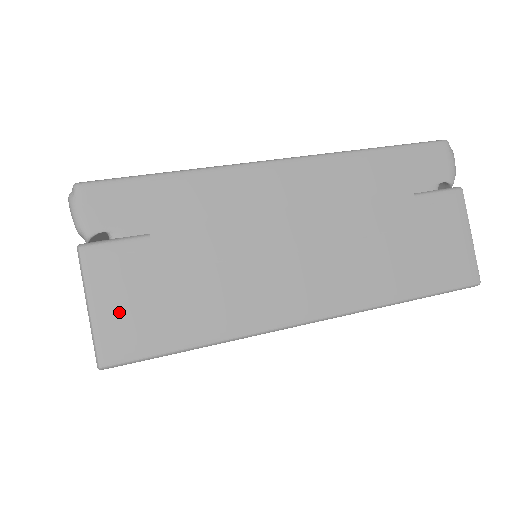
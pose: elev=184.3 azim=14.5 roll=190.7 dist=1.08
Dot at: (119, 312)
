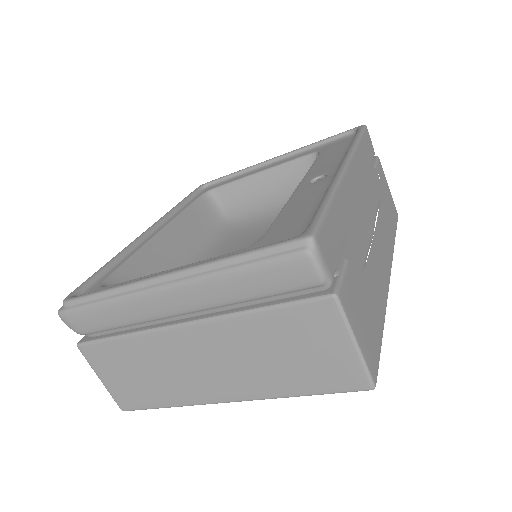
Dot at: (364, 335)
